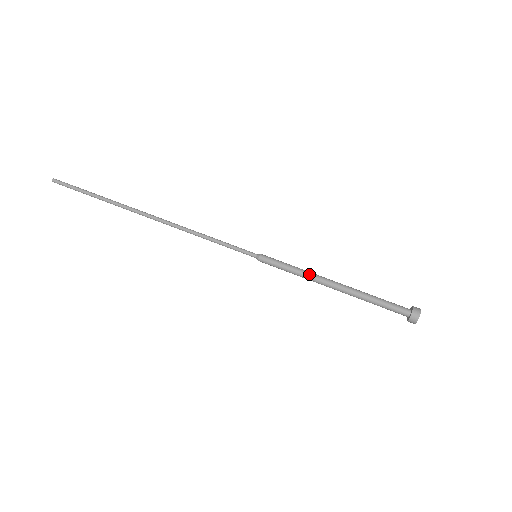
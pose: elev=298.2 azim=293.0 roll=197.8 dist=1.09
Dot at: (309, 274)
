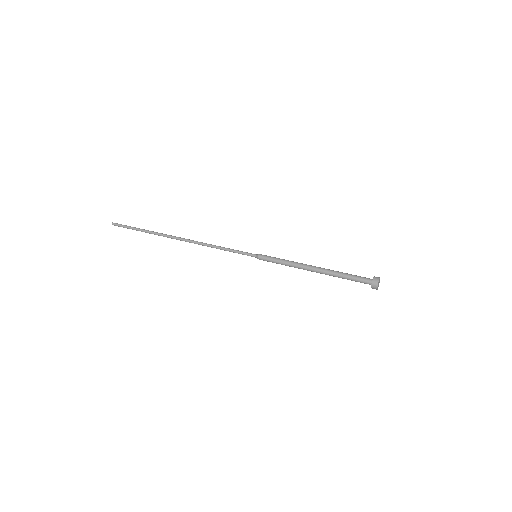
Dot at: (295, 263)
